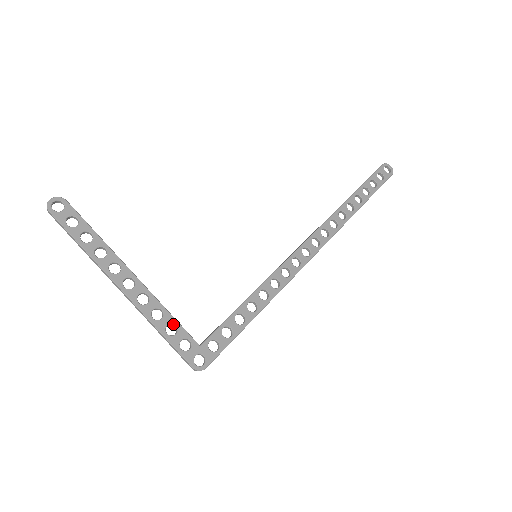
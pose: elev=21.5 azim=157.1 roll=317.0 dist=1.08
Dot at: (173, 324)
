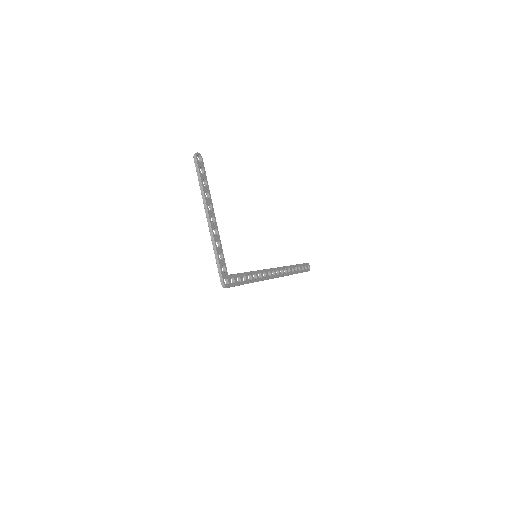
Dot at: (222, 255)
